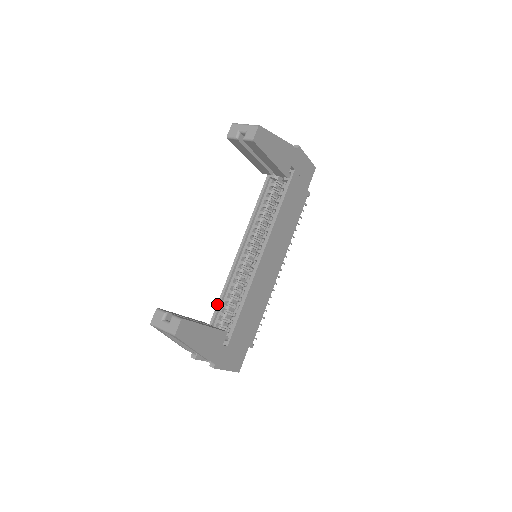
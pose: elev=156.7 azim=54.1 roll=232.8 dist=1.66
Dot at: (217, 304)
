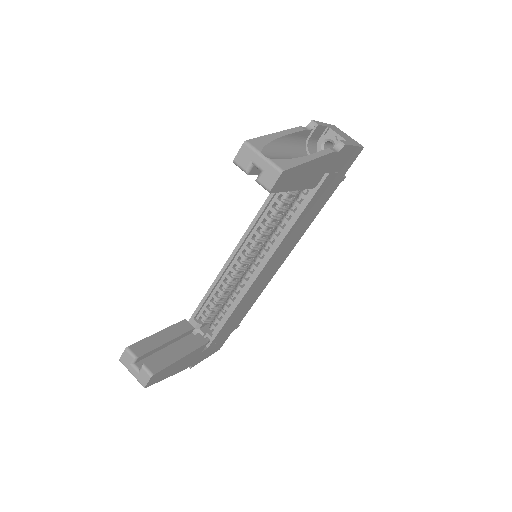
Dot at: (202, 299)
